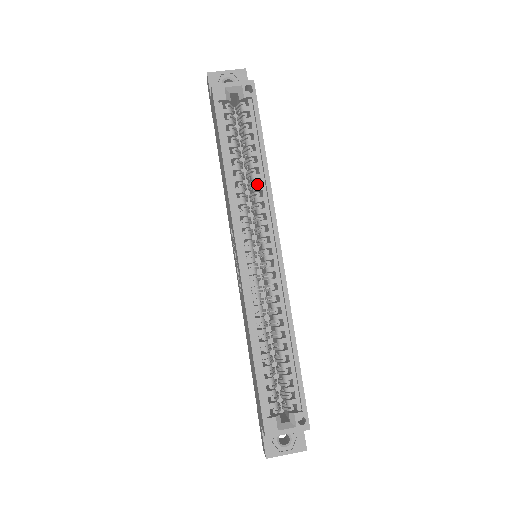
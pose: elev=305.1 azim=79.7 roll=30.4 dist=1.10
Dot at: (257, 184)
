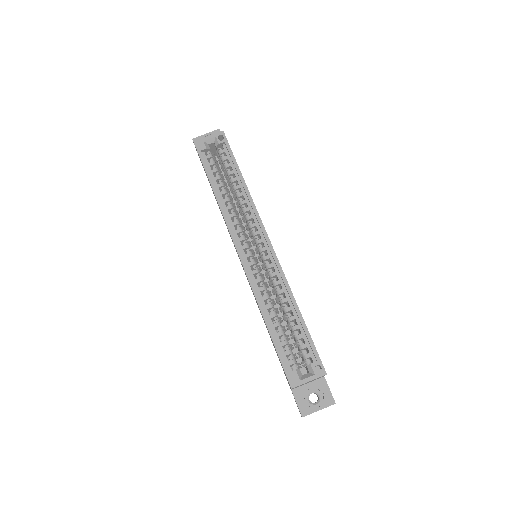
Dot at: (242, 200)
